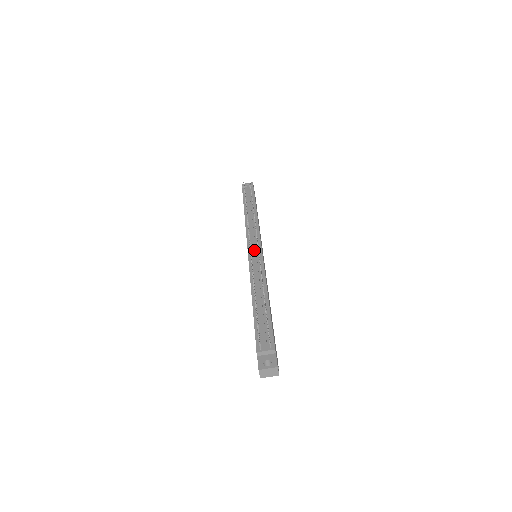
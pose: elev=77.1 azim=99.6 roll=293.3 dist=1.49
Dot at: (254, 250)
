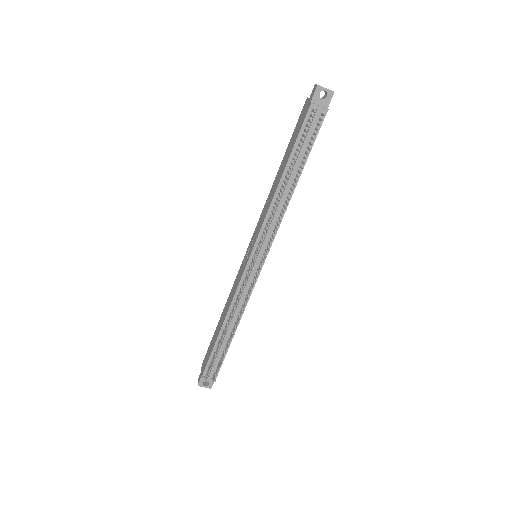
Dot at: (254, 267)
